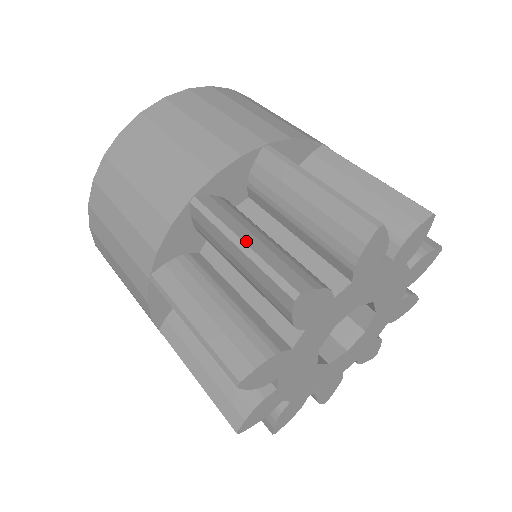
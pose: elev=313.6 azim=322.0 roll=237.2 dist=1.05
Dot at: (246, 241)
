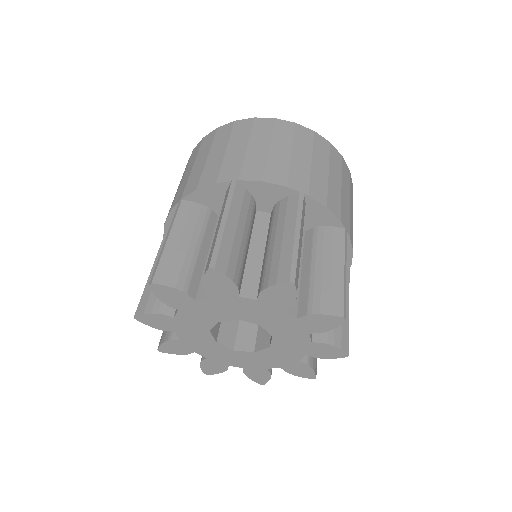
Dot at: (151, 274)
